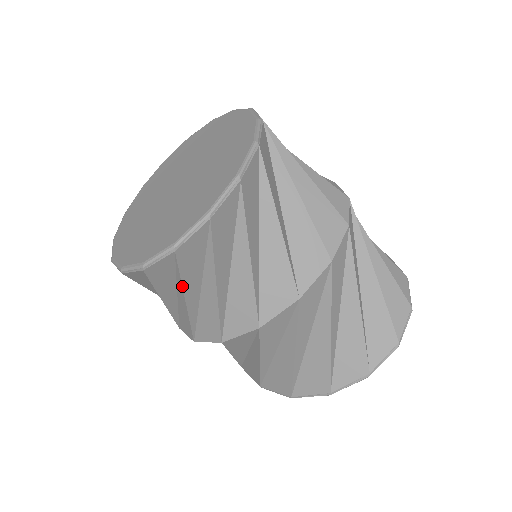
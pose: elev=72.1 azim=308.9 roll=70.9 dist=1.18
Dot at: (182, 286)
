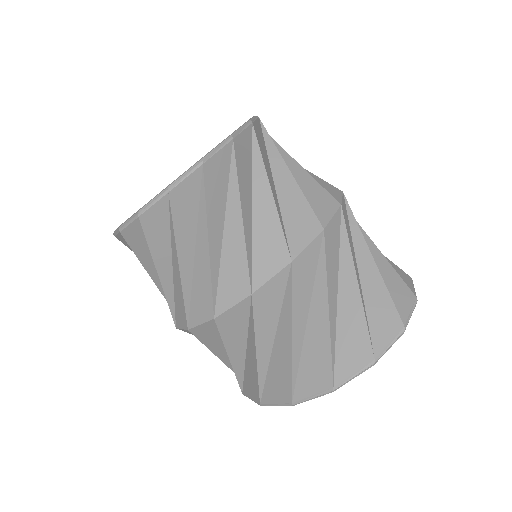
Dot at: (175, 242)
